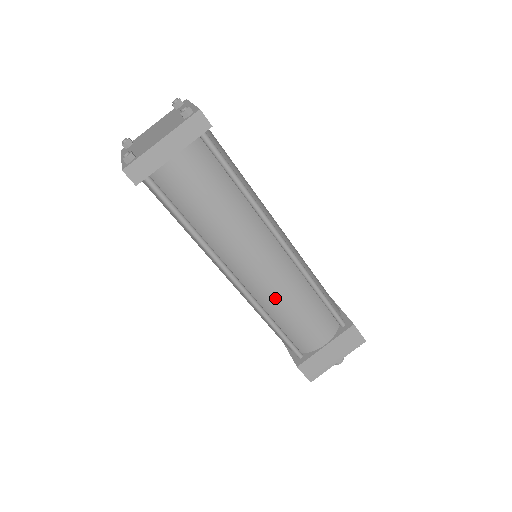
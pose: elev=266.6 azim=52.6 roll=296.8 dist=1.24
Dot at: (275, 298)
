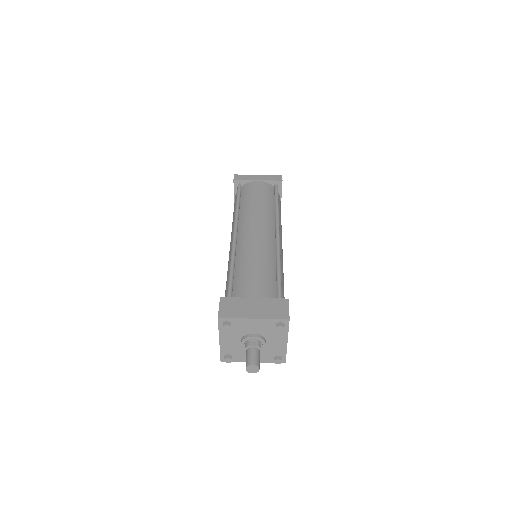
Dot at: (248, 250)
